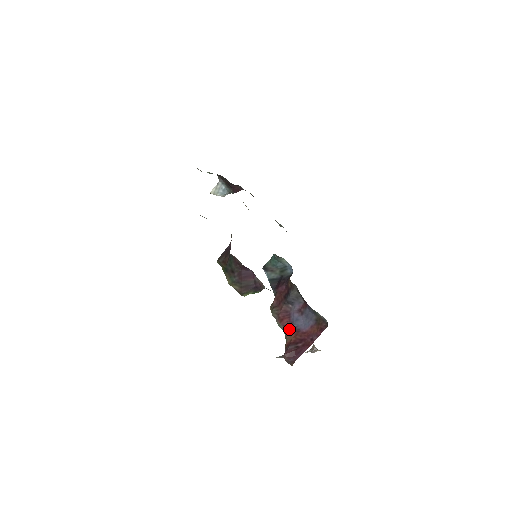
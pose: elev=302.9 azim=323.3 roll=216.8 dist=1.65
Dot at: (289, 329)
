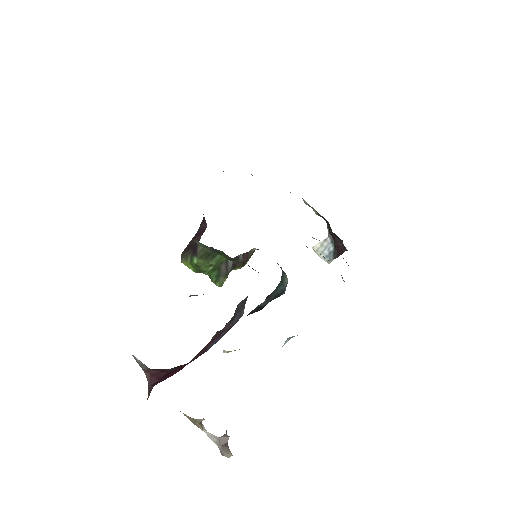
Dot at: (200, 352)
